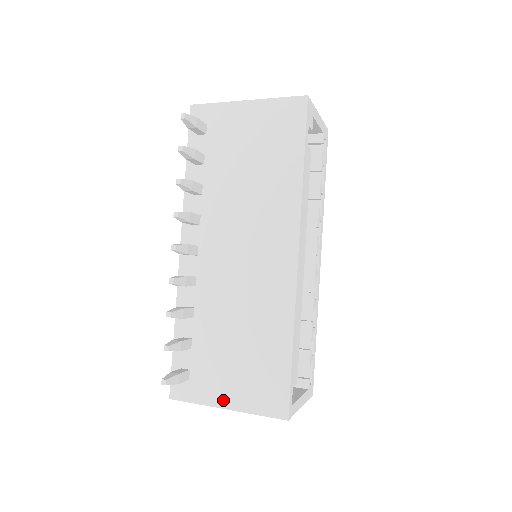
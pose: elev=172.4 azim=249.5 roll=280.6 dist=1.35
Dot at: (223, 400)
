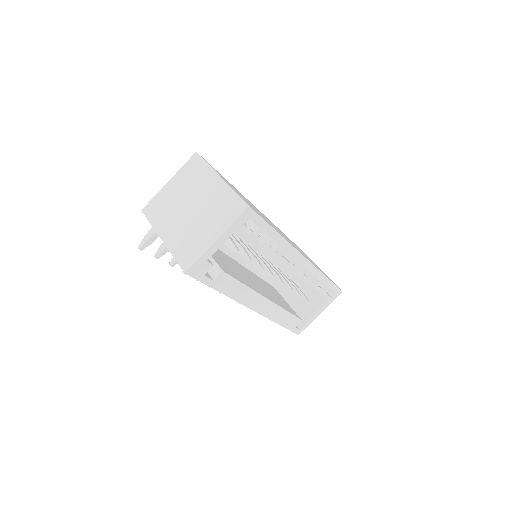
Dot at: occluded
